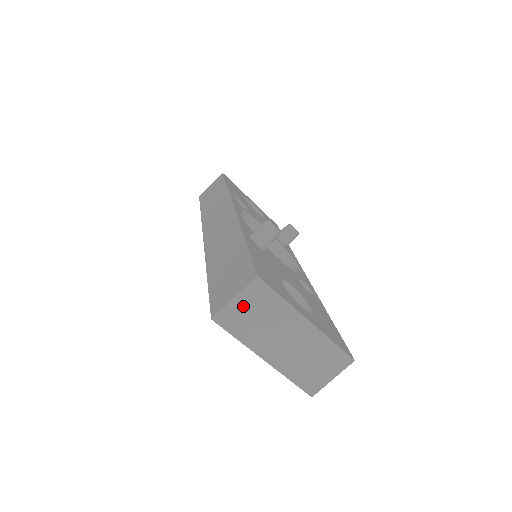
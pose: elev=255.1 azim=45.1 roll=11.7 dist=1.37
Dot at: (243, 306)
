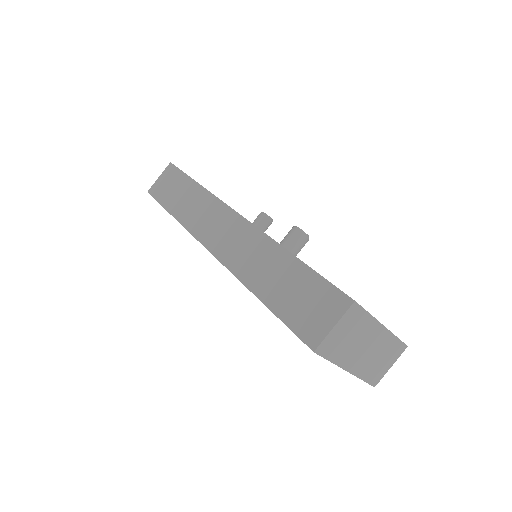
Dot at: (340, 331)
